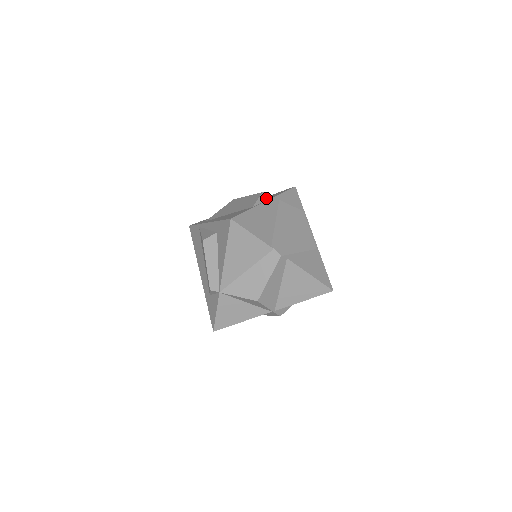
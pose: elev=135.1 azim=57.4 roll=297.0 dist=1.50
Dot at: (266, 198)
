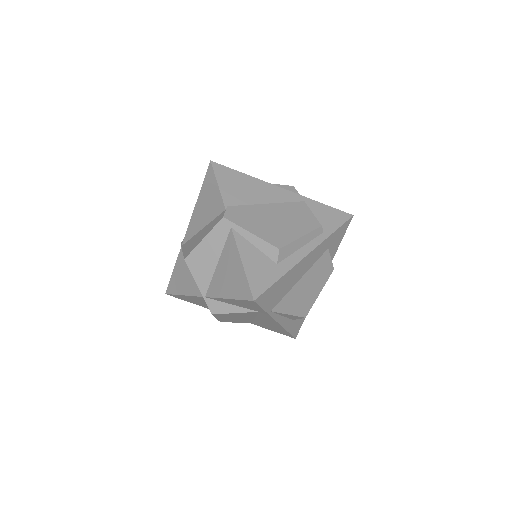
Dot at: (289, 190)
